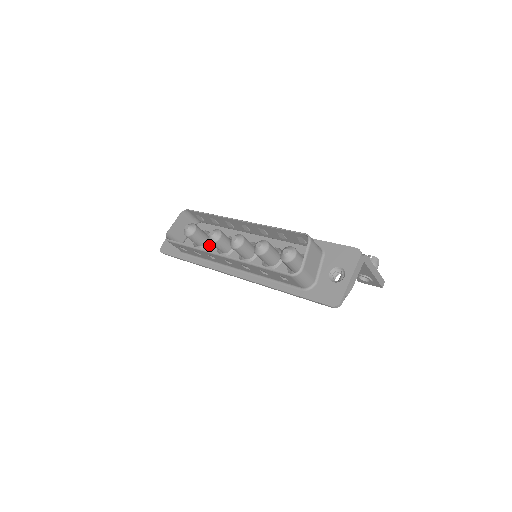
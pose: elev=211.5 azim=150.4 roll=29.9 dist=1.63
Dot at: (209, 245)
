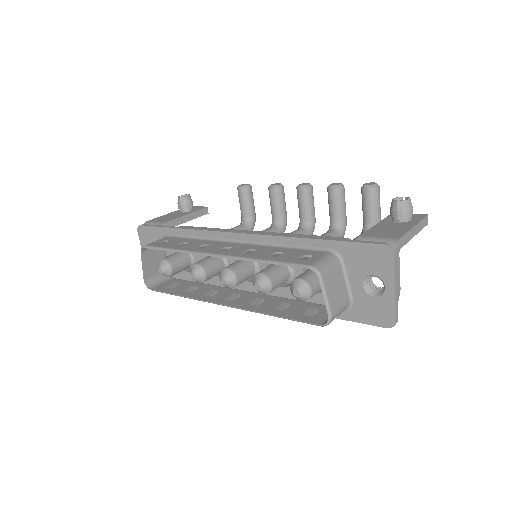
Dot at: occluded
